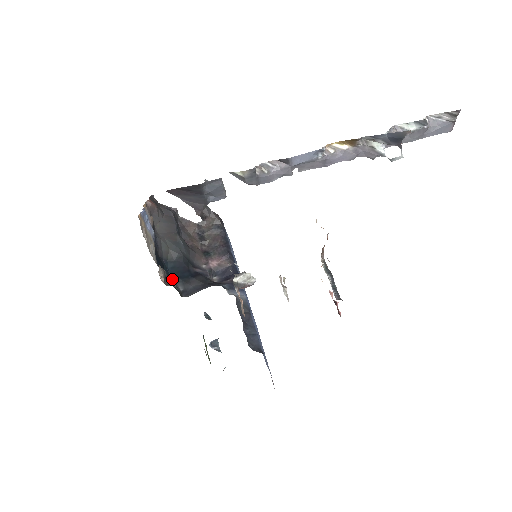
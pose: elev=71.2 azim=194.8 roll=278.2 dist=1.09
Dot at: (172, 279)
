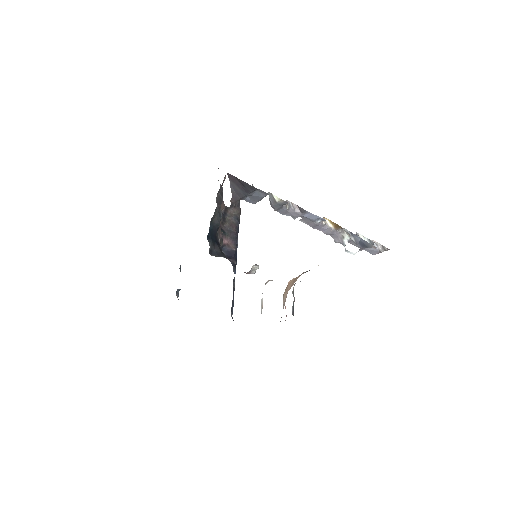
Dot at: occluded
